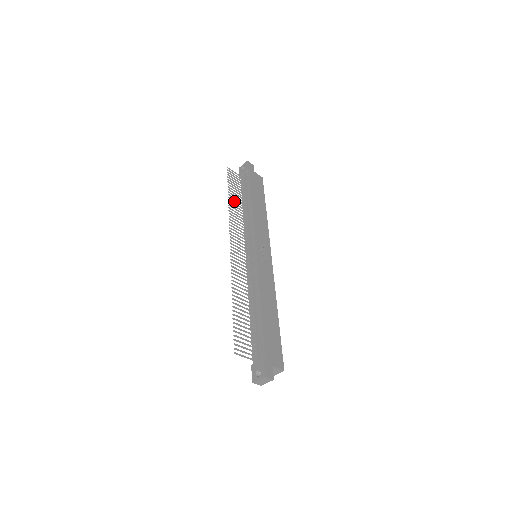
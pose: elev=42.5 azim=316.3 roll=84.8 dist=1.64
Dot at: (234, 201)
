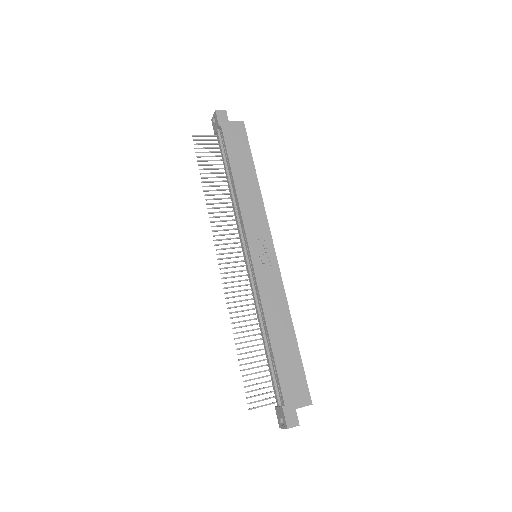
Dot at: (212, 186)
